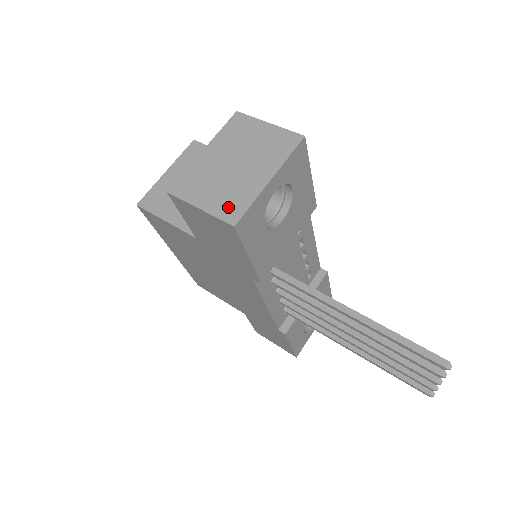
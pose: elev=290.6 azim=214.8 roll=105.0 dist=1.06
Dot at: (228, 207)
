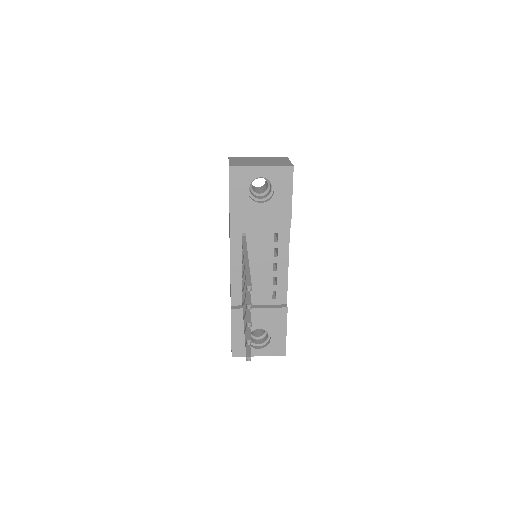
Dot at: (237, 164)
